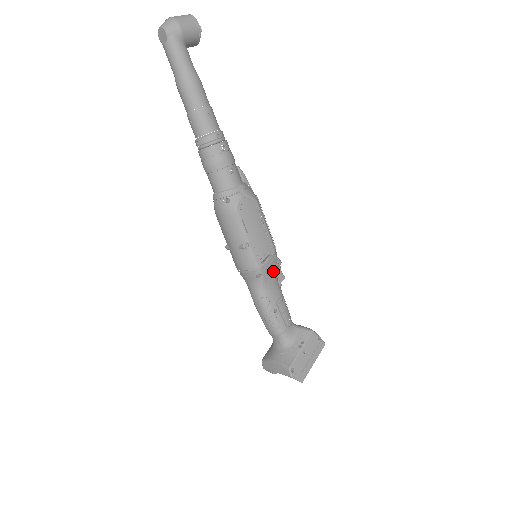
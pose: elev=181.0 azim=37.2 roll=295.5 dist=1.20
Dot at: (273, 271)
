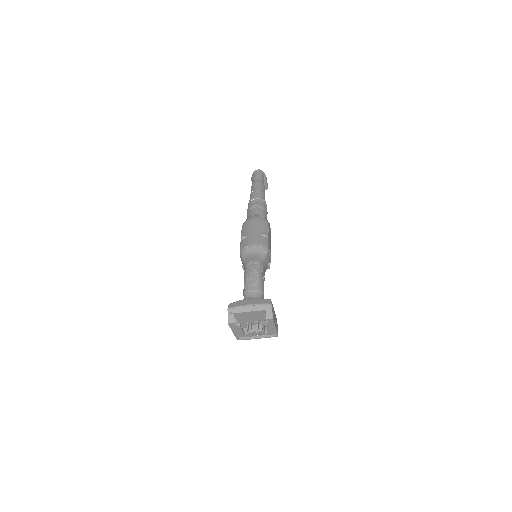
Dot at: (267, 265)
